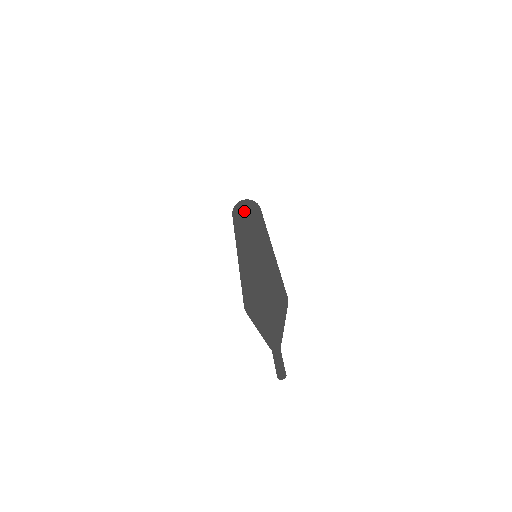
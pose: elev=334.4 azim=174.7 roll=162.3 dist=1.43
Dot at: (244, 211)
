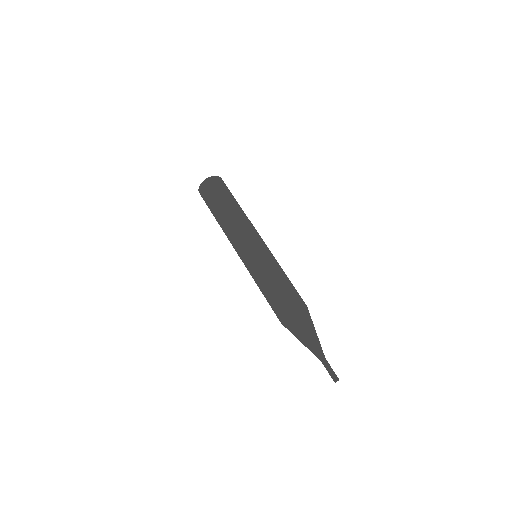
Dot at: (224, 199)
